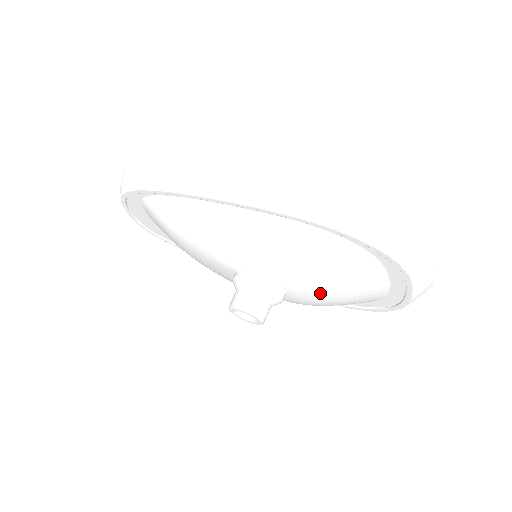
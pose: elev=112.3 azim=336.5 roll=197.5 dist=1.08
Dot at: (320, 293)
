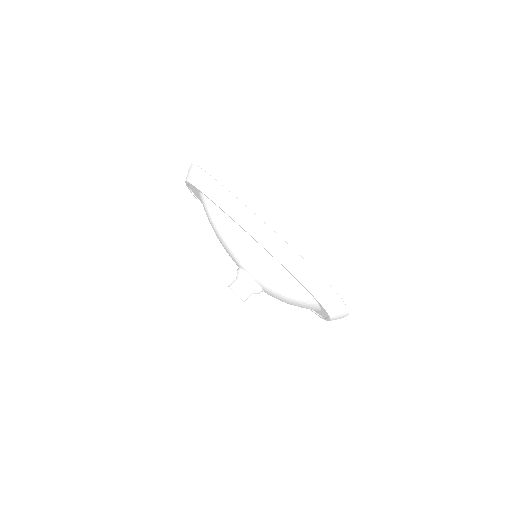
Dot at: (282, 300)
